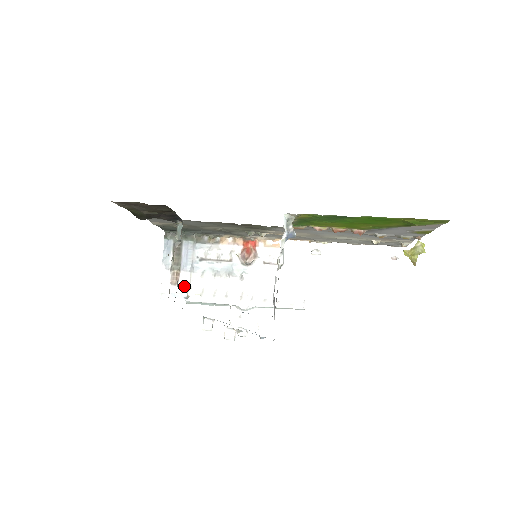
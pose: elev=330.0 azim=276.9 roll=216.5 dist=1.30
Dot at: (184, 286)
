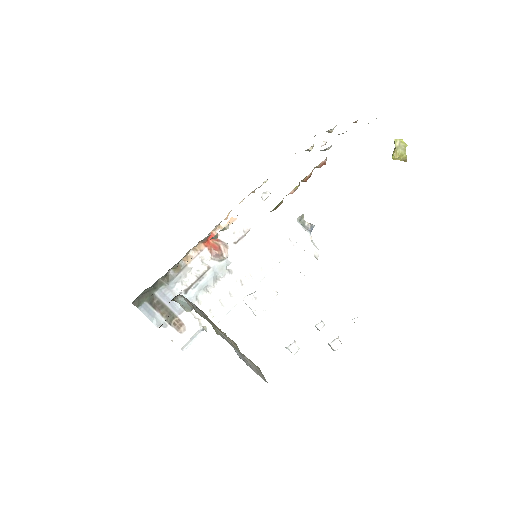
Dot at: (193, 324)
